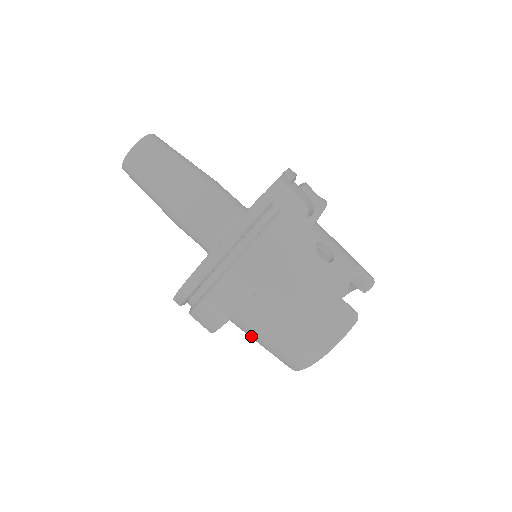
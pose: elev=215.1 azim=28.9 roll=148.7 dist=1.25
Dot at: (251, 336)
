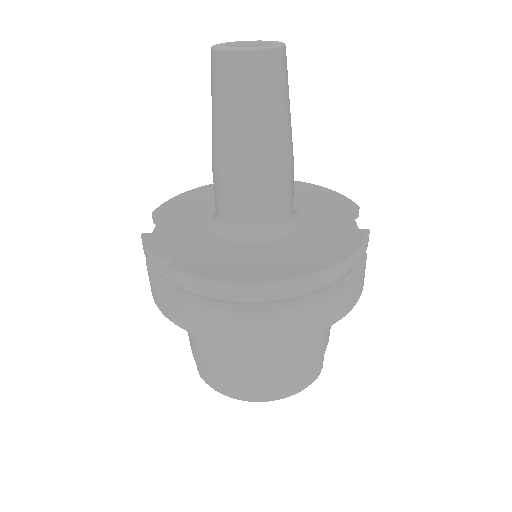
Dot at: (221, 349)
